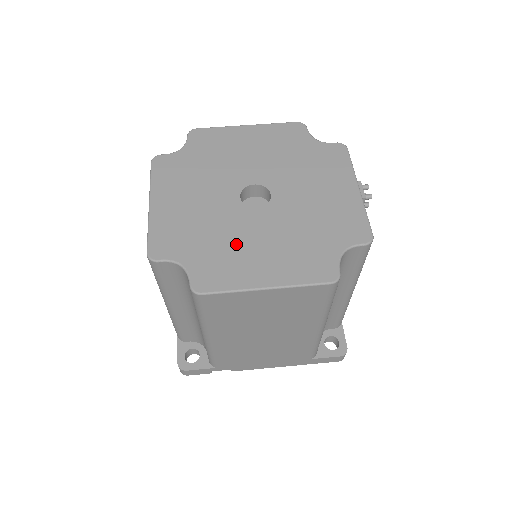
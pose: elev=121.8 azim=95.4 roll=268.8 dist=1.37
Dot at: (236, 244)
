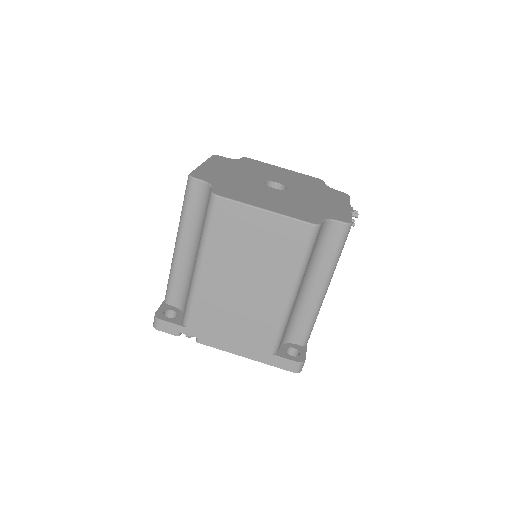
Dot at: (253, 192)
